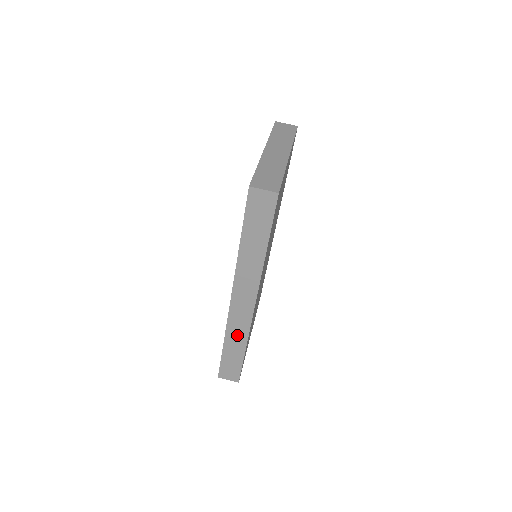
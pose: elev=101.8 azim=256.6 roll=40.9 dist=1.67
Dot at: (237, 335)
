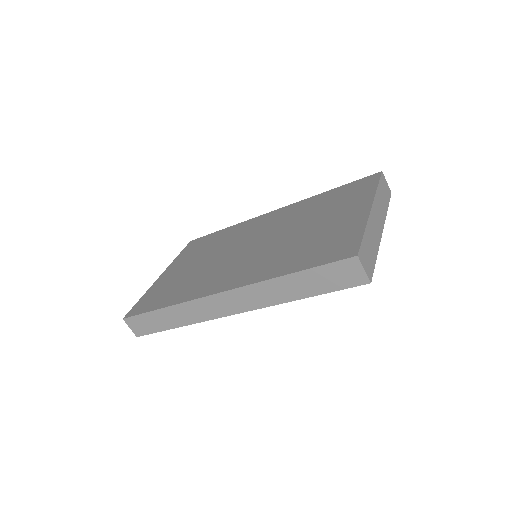
Dot at: (186, 314)
